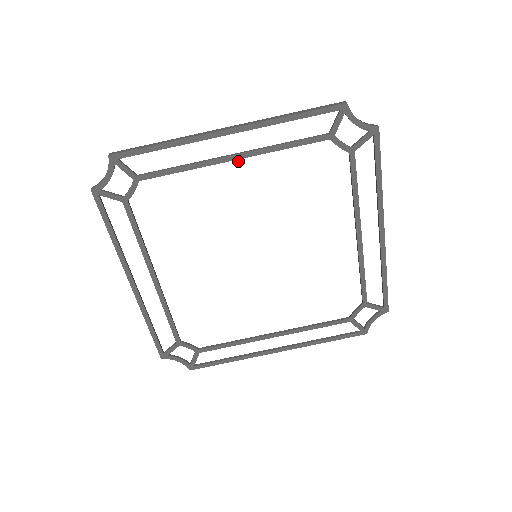
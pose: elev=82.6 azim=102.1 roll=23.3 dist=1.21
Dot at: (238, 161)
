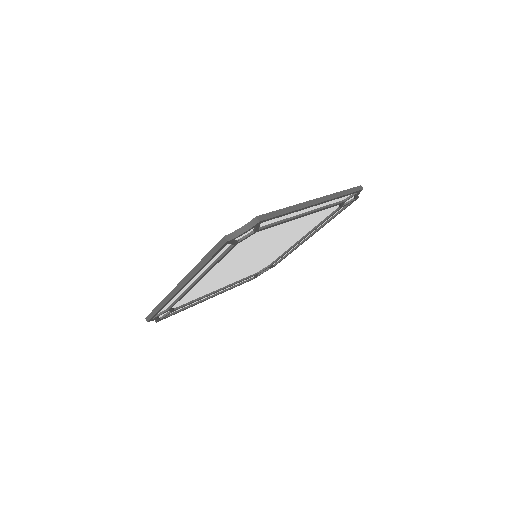
Dot at: (202, 277)
